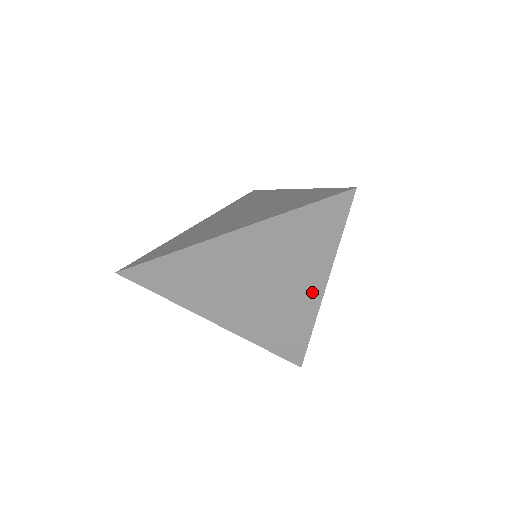
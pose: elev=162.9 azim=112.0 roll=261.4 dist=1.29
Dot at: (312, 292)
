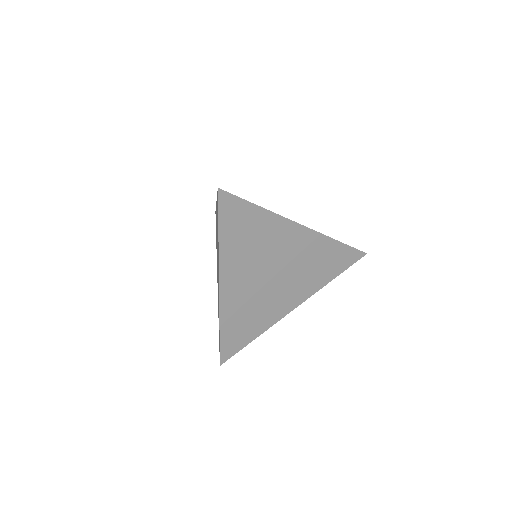
Dot at: (290, 304)
